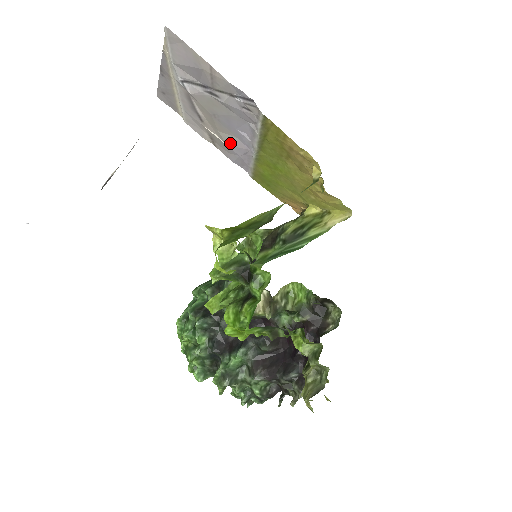
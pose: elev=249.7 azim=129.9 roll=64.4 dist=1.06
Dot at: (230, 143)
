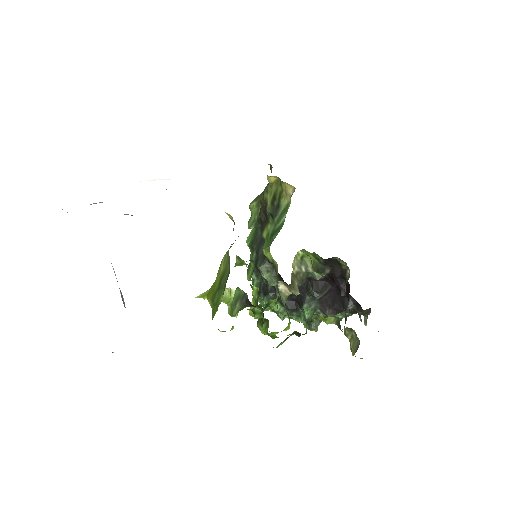
Dot at: occluded
